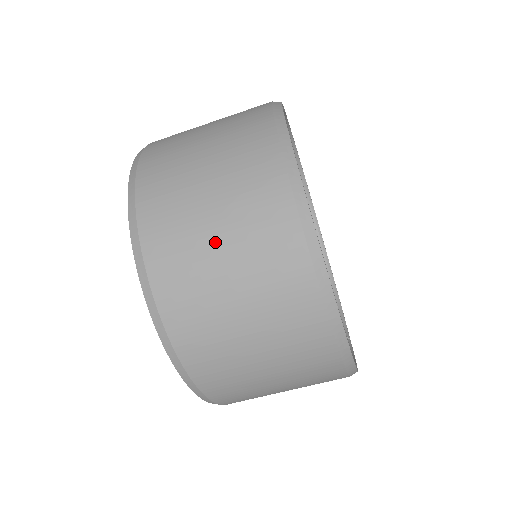
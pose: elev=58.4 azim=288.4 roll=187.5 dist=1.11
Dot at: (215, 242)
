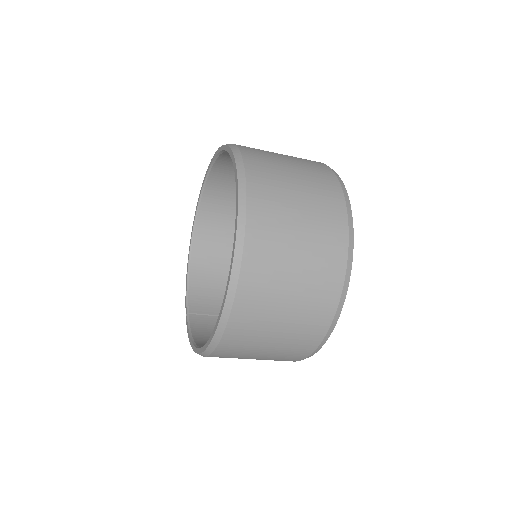
Dot at: (290, 281)
